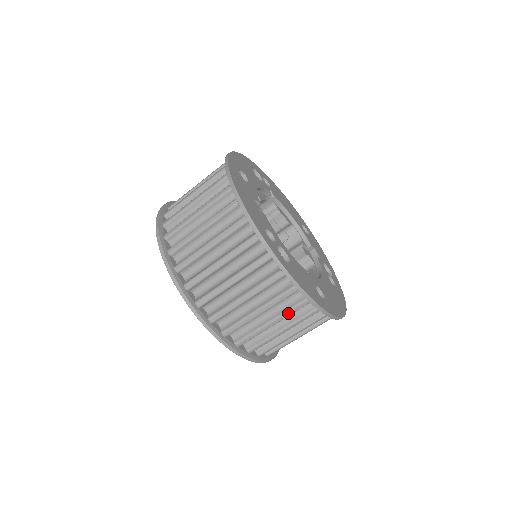
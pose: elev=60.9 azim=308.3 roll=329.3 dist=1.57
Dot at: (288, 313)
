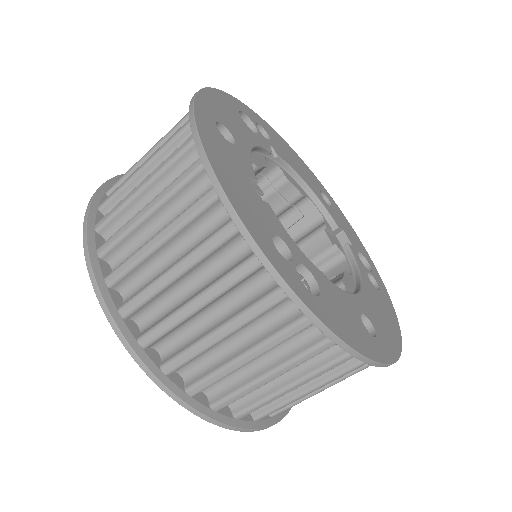
Dot at: (320, 373)
